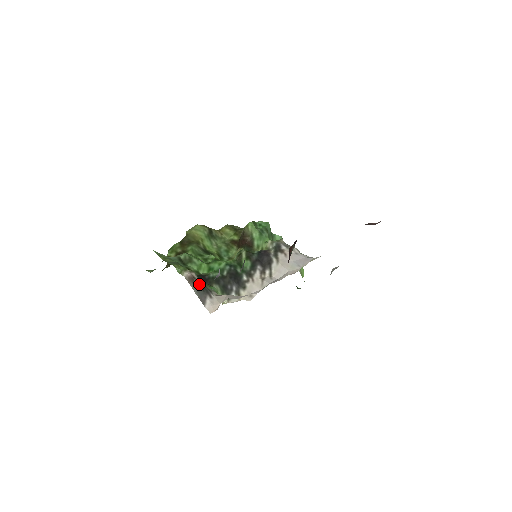
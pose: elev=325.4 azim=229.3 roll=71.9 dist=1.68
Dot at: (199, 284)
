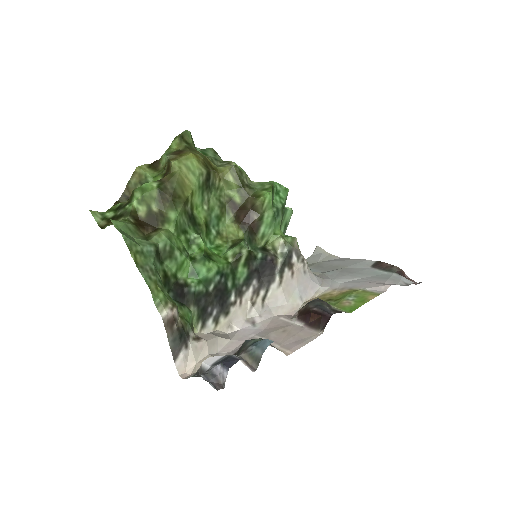
Dot at: (178, 330)
